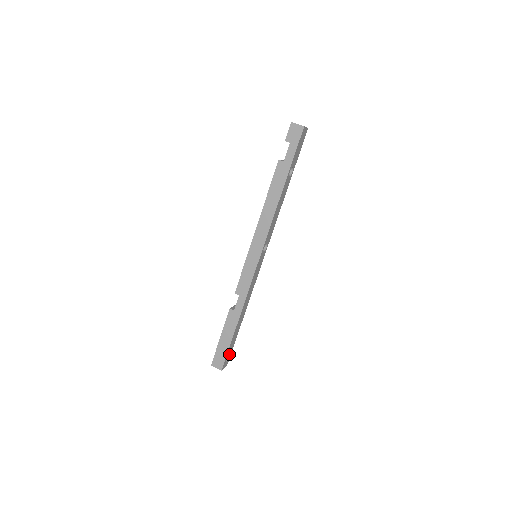
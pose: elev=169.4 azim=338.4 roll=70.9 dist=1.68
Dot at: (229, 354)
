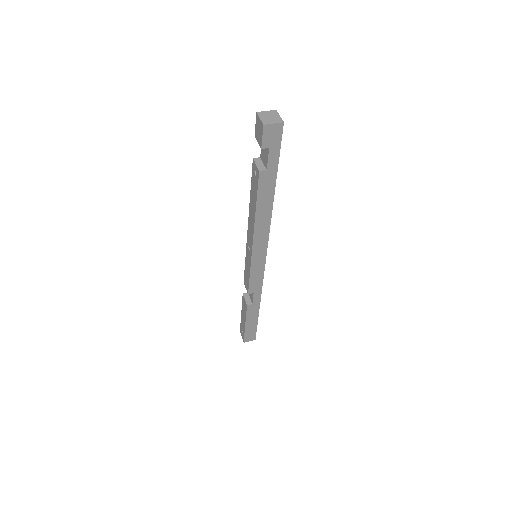
Dot at: occluded
